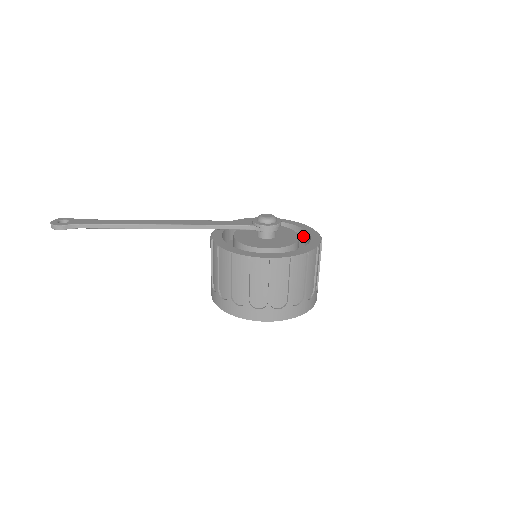
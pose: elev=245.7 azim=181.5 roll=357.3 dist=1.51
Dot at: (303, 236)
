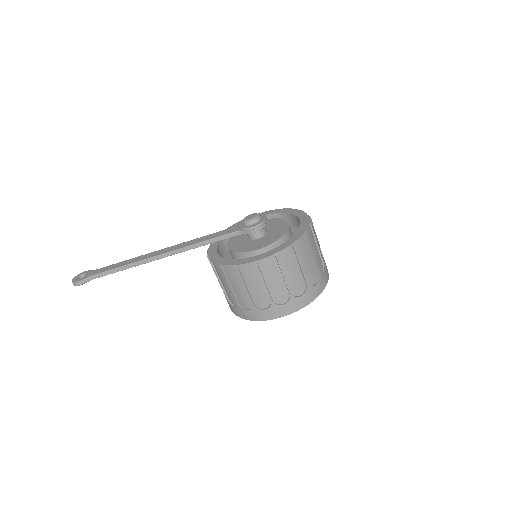
Dot at: (297, 222)
